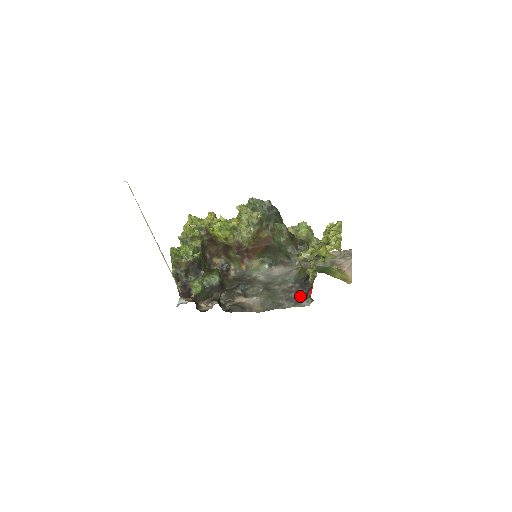
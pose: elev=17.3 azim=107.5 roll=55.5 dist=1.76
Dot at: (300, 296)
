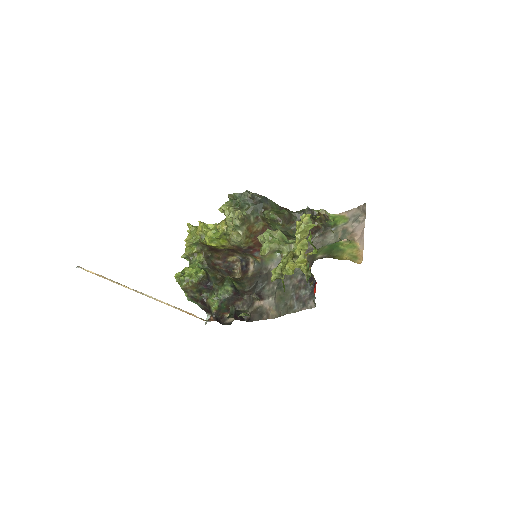
Dot at: (307, 294)
